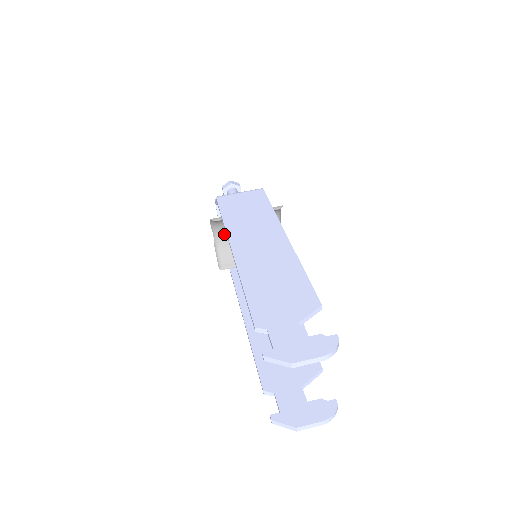
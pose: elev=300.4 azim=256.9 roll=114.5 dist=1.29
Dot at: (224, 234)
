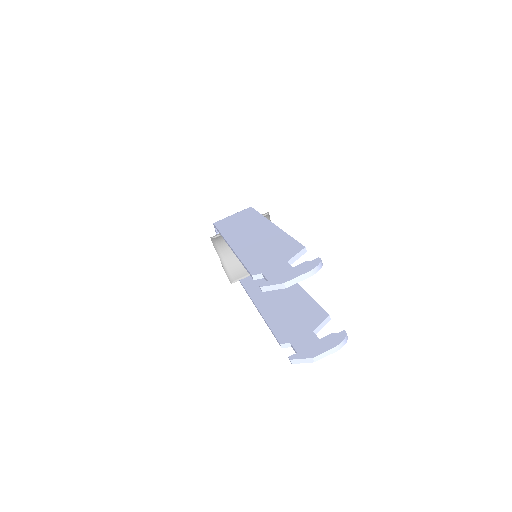
Dot at: (227, 252)
